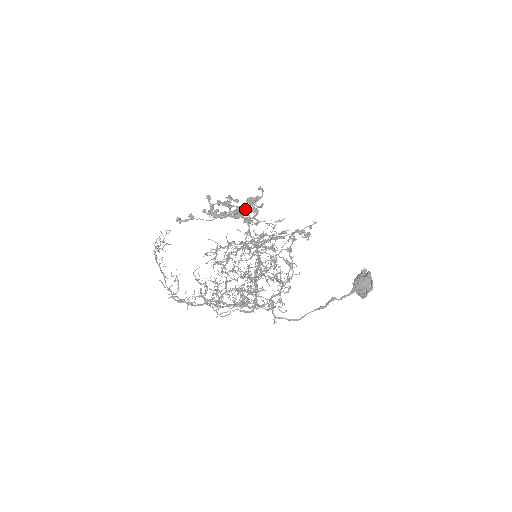
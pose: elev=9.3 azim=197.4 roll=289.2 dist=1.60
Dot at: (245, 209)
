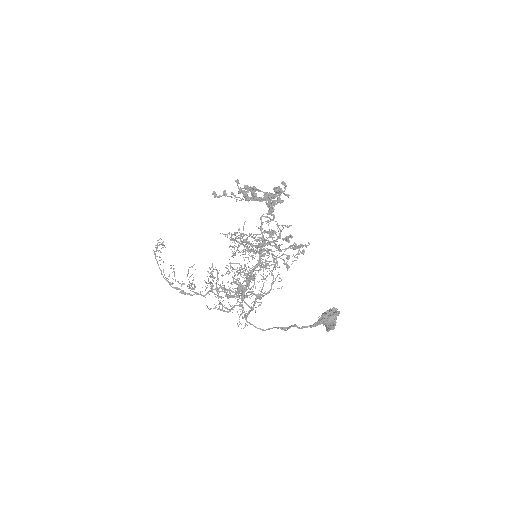
Dot at: (270, 198)
